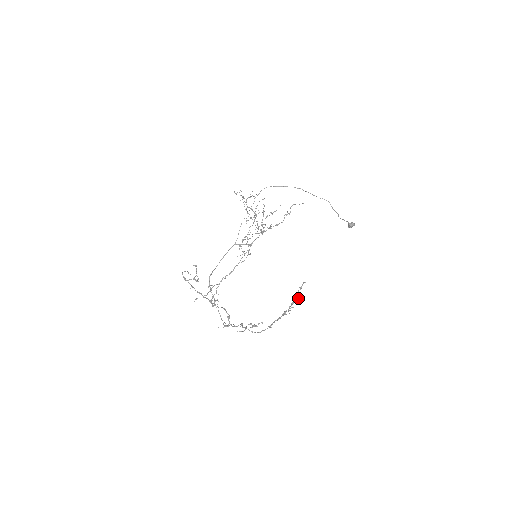
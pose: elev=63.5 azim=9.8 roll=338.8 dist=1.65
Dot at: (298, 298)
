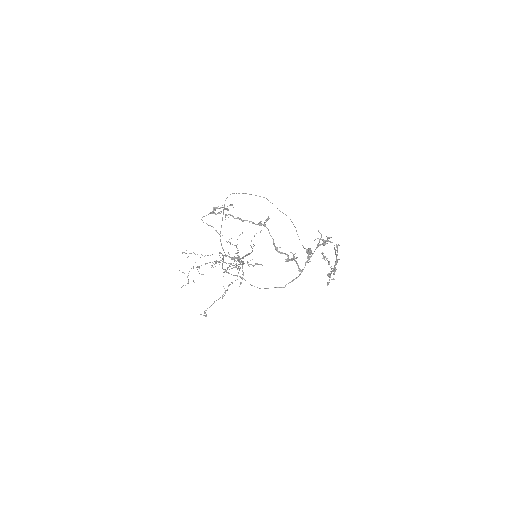
Dot at: occluded
